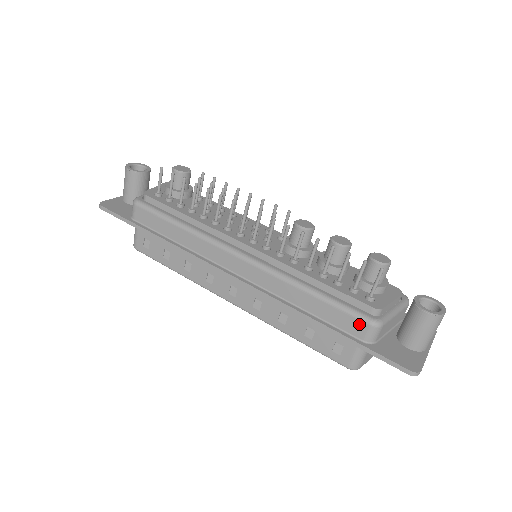
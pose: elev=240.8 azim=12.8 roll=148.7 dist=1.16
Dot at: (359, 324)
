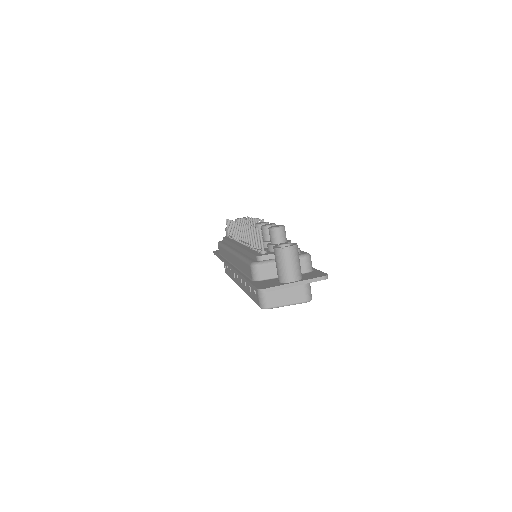
Dot at: (249, 268)
